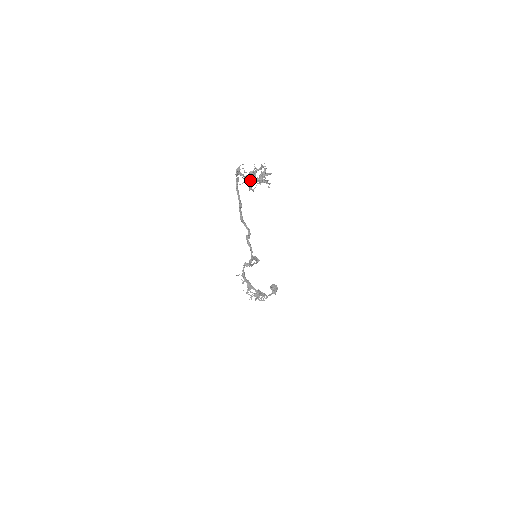
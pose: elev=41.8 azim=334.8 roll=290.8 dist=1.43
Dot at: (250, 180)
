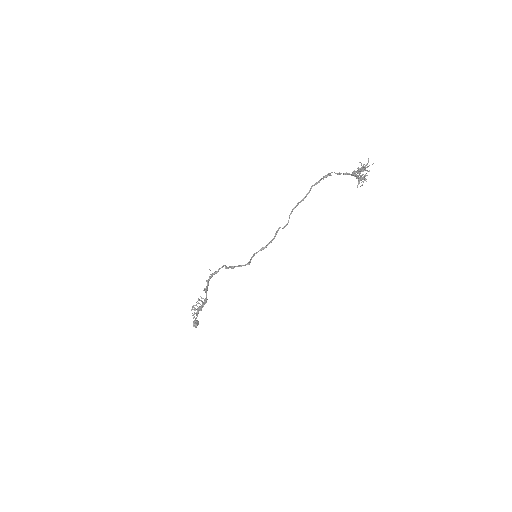
Dot at: (363, 169)
